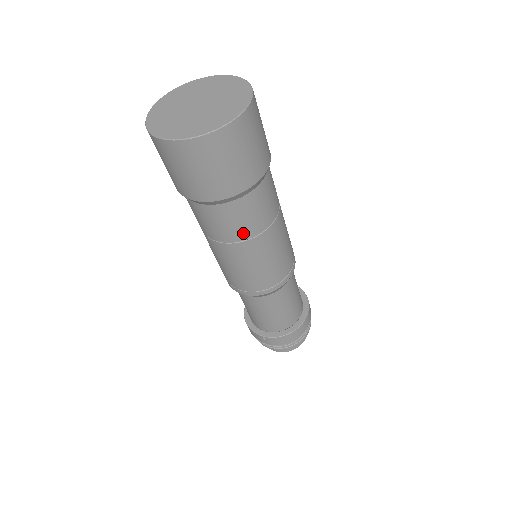
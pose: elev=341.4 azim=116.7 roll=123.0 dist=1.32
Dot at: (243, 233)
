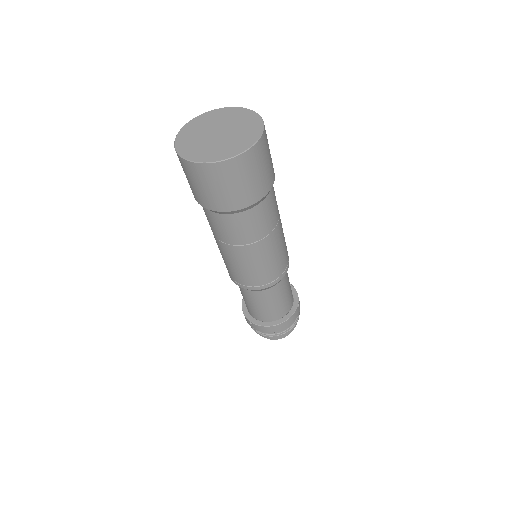
Dot at: (237, 239)
